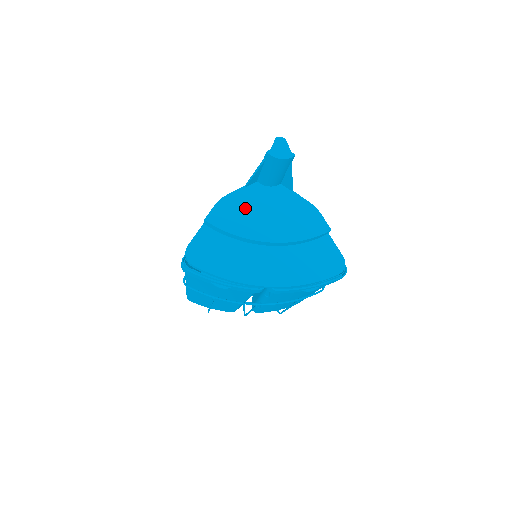
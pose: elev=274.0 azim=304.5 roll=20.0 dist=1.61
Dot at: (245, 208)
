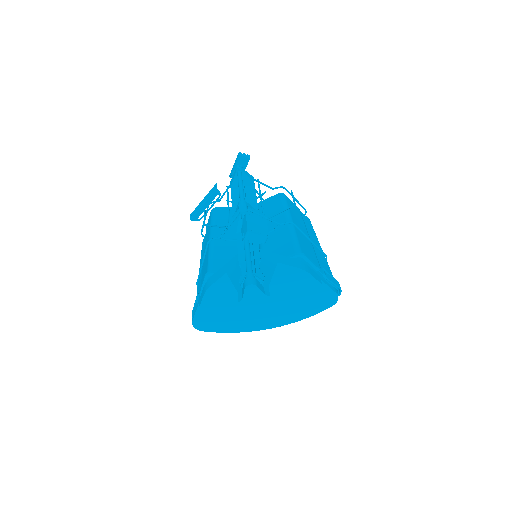
Dot at: (233, 290)
